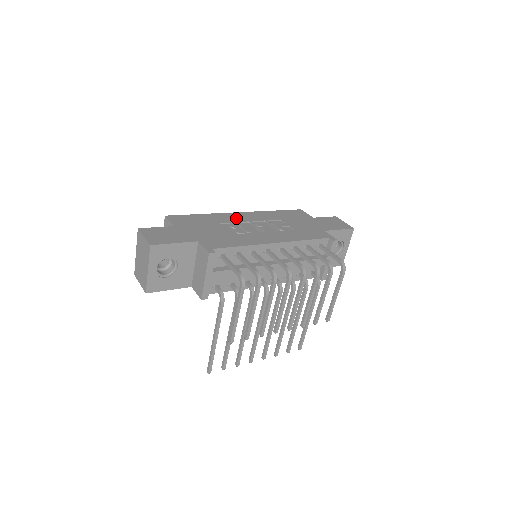
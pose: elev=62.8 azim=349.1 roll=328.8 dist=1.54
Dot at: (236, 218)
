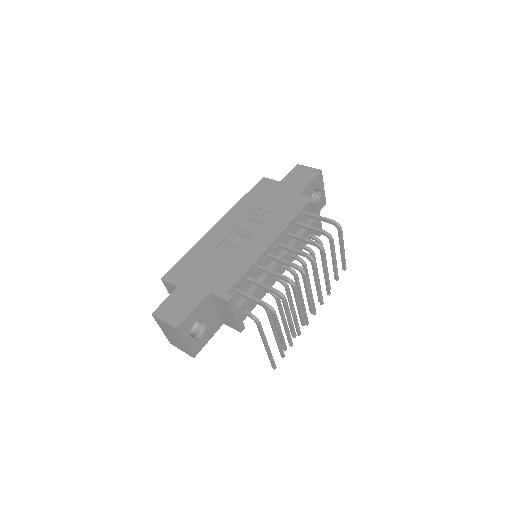
Dot at: (219, 235)
